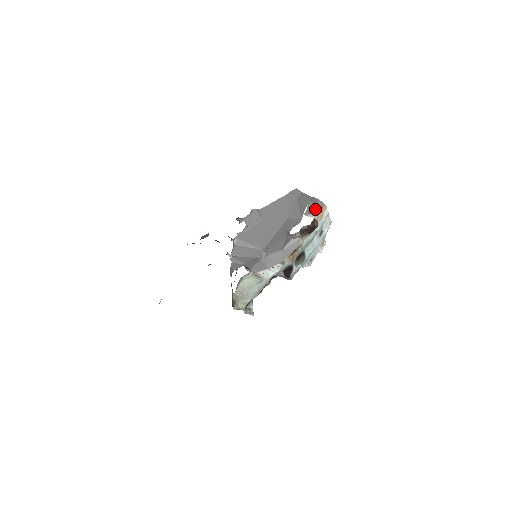
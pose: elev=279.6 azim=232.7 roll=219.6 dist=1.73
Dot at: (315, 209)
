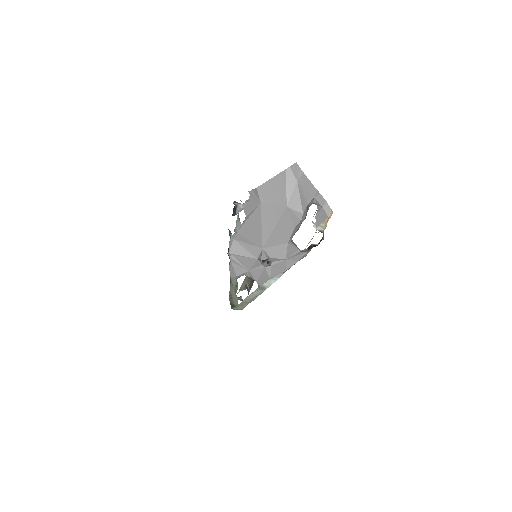
Dot at: (323, 217)
